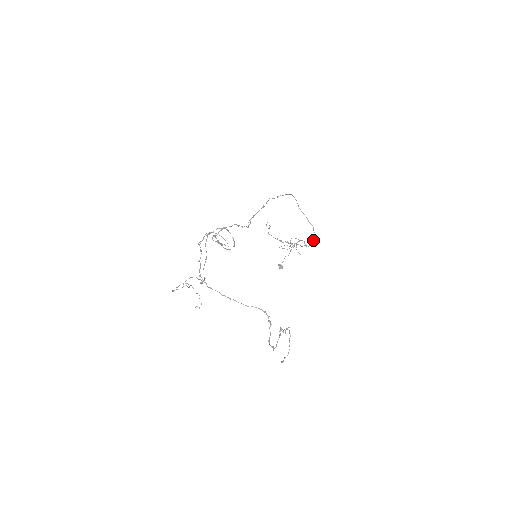
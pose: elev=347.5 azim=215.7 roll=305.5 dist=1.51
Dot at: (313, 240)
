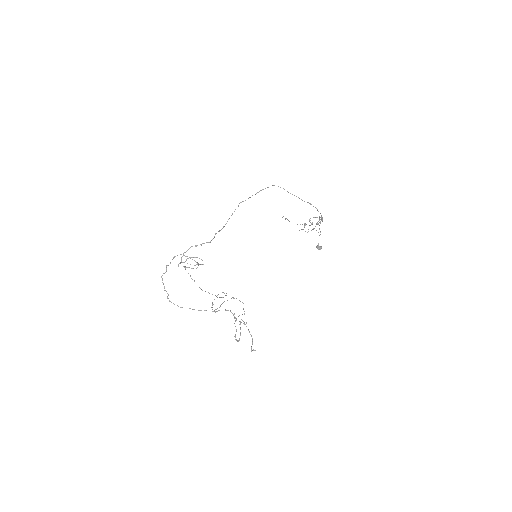
Dot at: occluded
